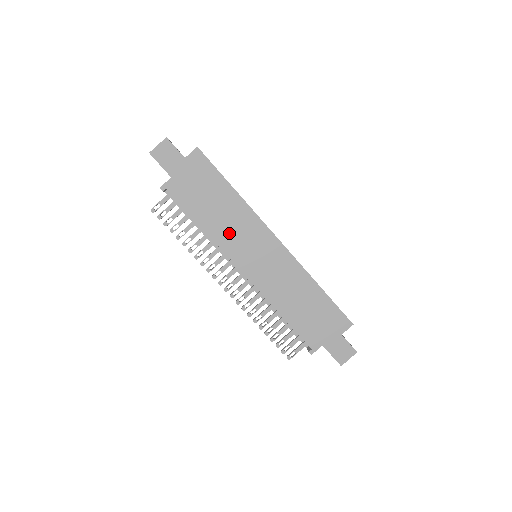
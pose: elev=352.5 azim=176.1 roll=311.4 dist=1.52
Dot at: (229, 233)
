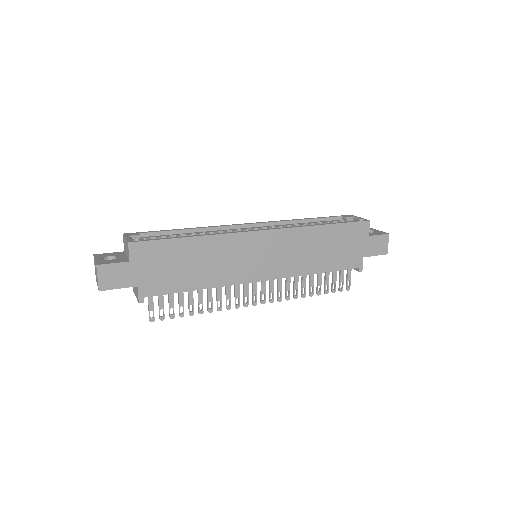
Dot at: (224, 269)
